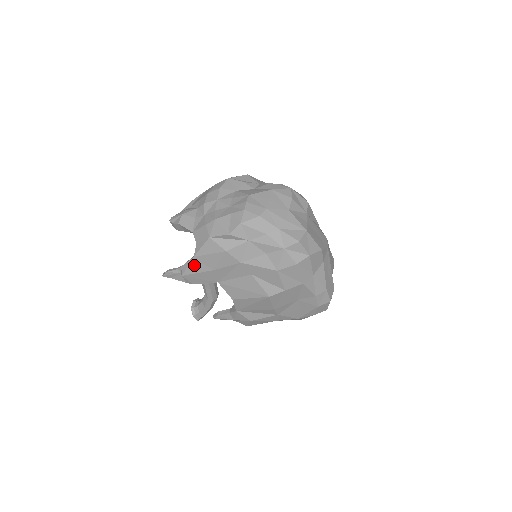
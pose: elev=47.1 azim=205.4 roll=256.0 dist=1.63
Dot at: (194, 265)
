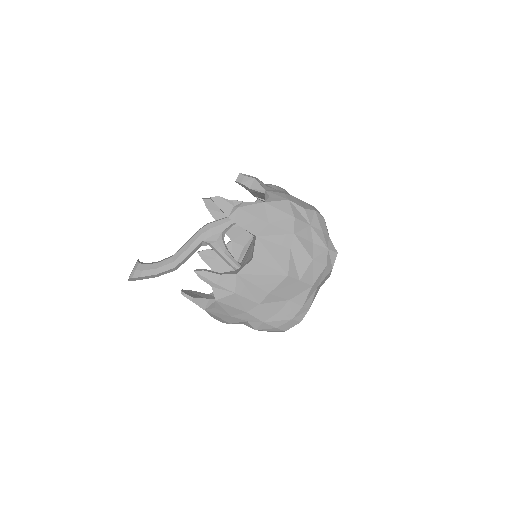
Dot at: (257, 208)
